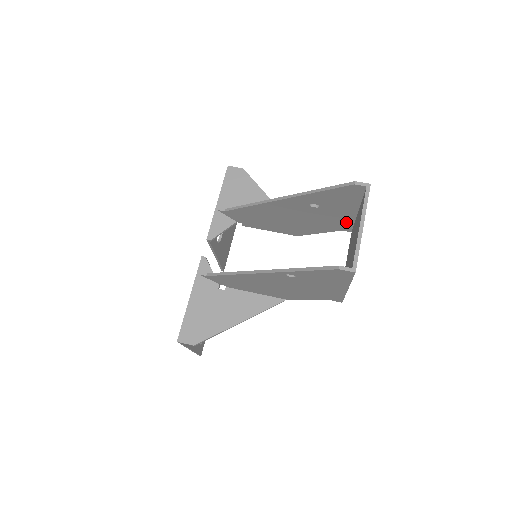
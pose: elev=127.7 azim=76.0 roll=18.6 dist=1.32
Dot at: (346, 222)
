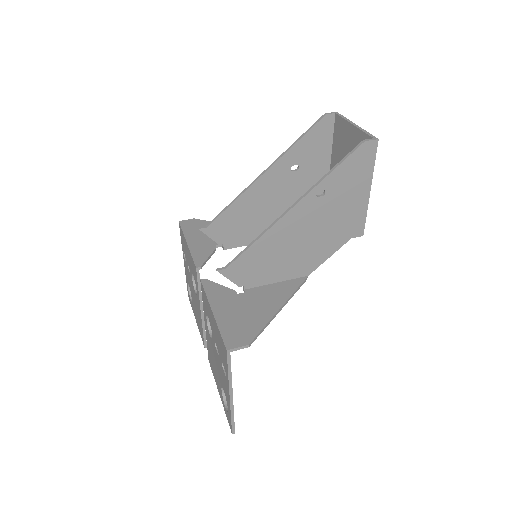
Dot at: occluded
